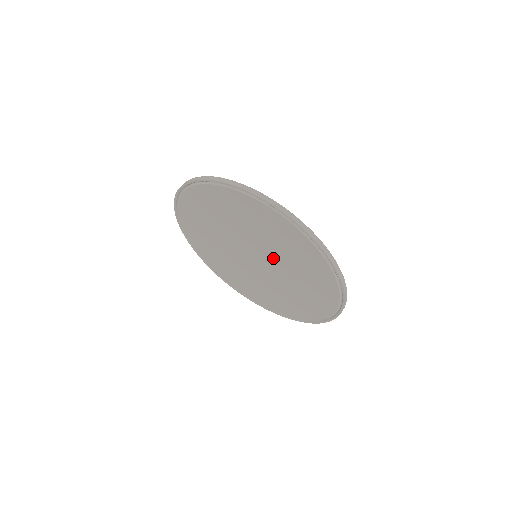
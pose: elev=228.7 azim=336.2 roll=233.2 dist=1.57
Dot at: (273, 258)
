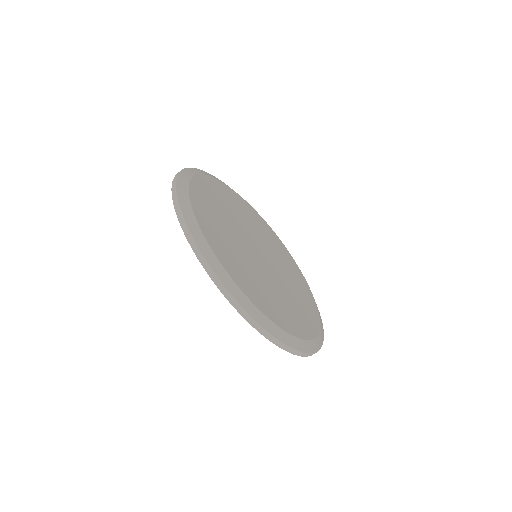
Dot at: occluded
